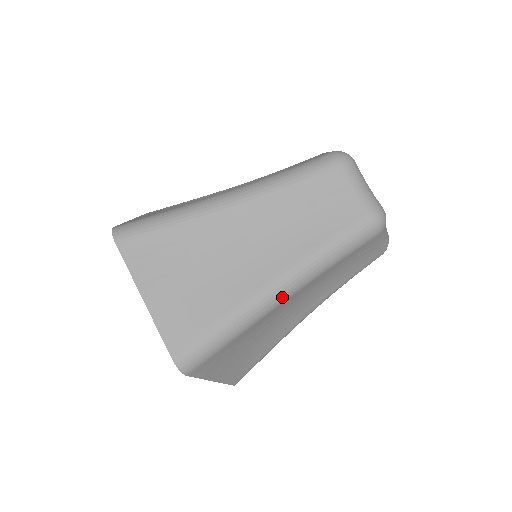
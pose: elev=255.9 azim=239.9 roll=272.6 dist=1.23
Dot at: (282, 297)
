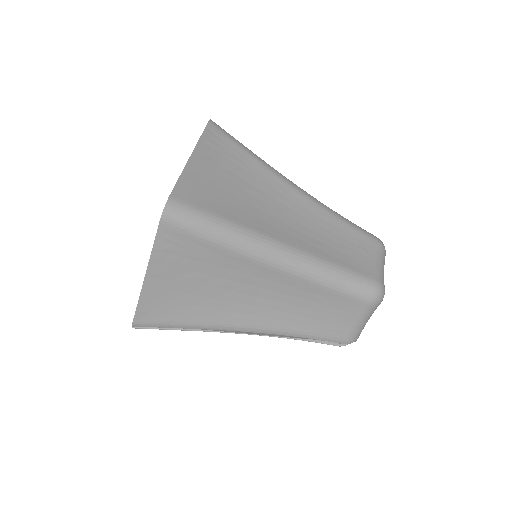
Dot at: (276, 260)
